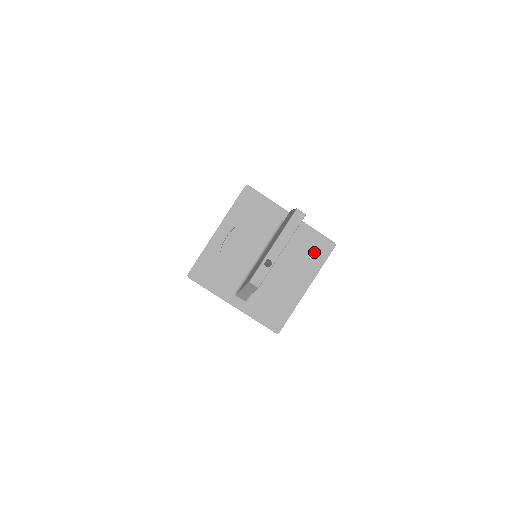
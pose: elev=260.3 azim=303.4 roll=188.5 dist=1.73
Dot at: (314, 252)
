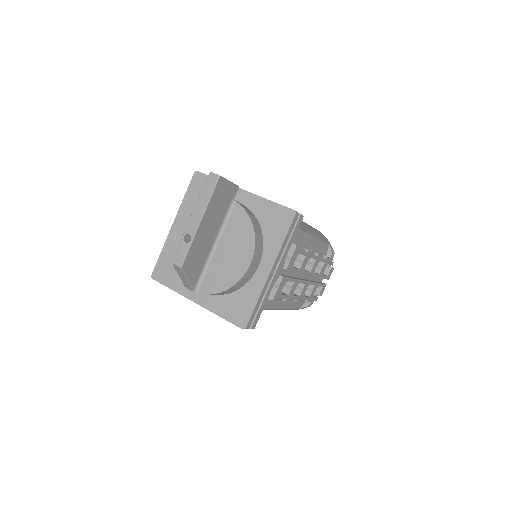
Dot at: (272, 226)
